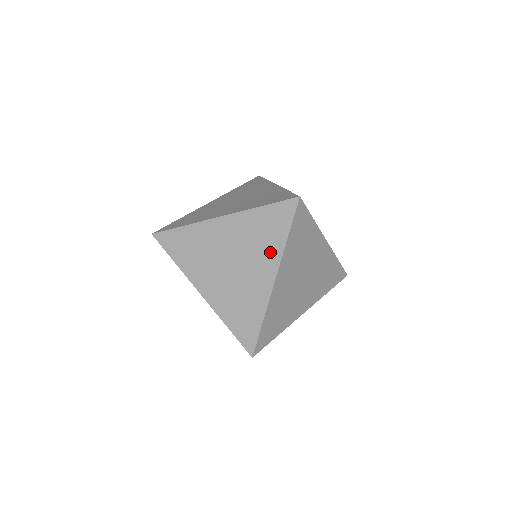
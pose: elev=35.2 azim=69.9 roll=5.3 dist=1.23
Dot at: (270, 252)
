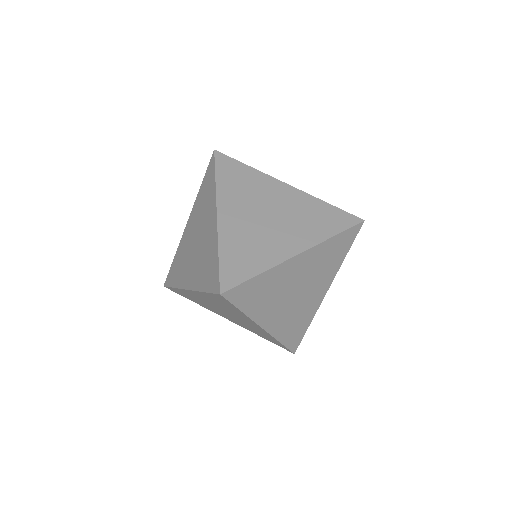
Dot at: (311, 233)
